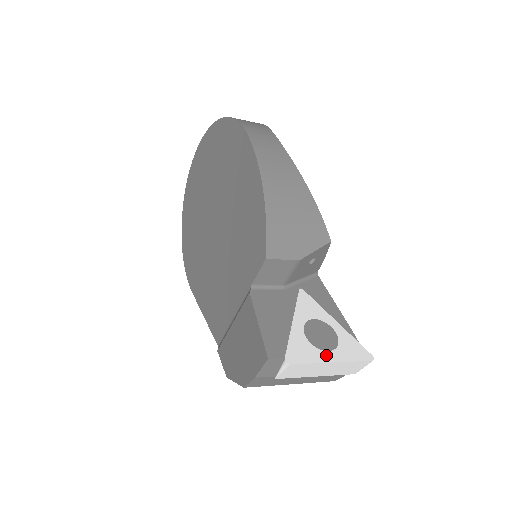
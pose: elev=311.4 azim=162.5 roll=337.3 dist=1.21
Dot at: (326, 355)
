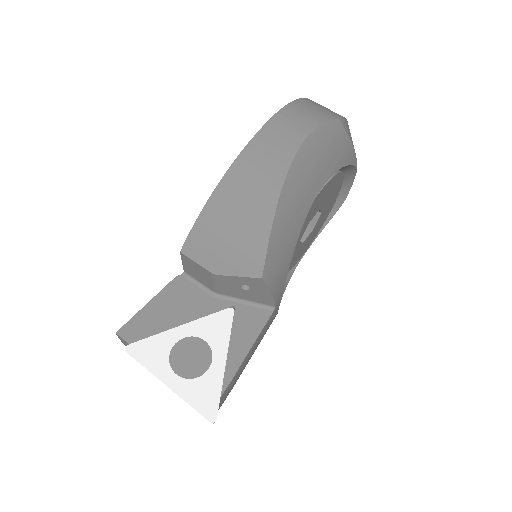
Dot at: (169, 375)
